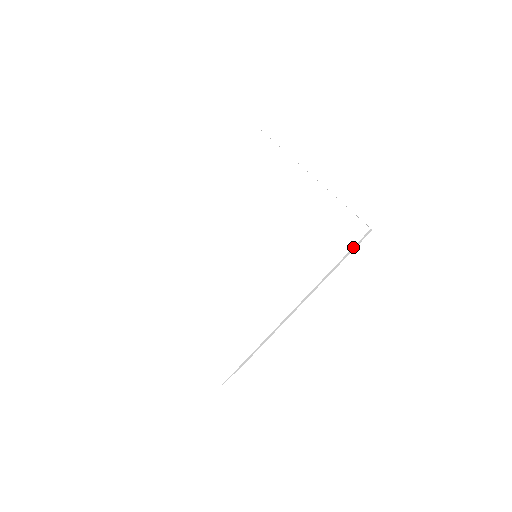
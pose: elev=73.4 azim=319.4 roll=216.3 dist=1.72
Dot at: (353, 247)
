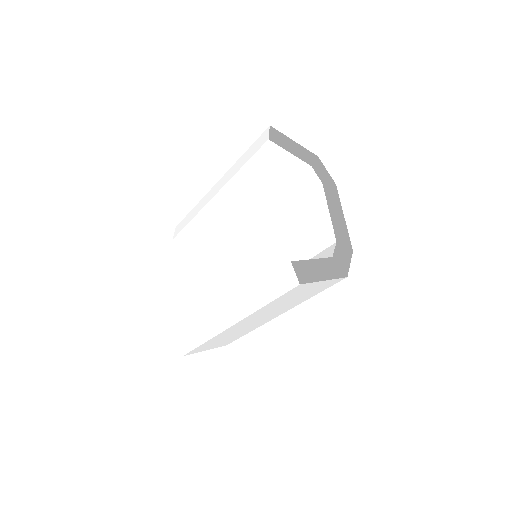
Dot at: (290, 293)
